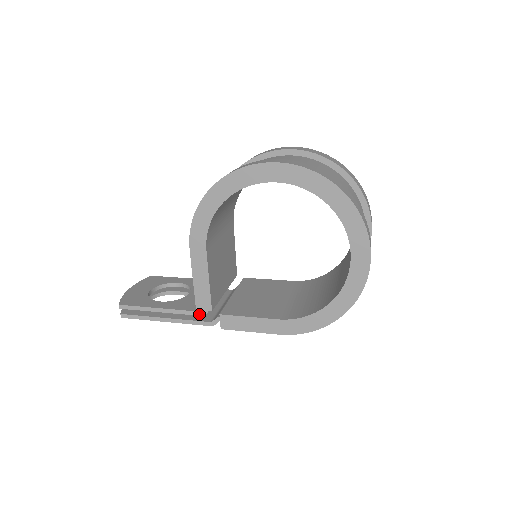
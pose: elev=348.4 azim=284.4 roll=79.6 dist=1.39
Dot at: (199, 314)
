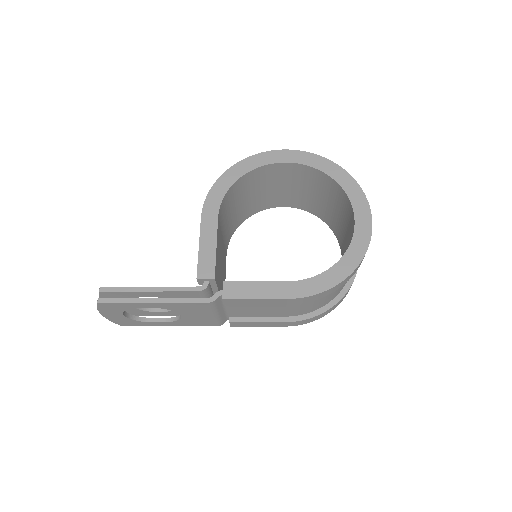
Dot at: (197, 289)
